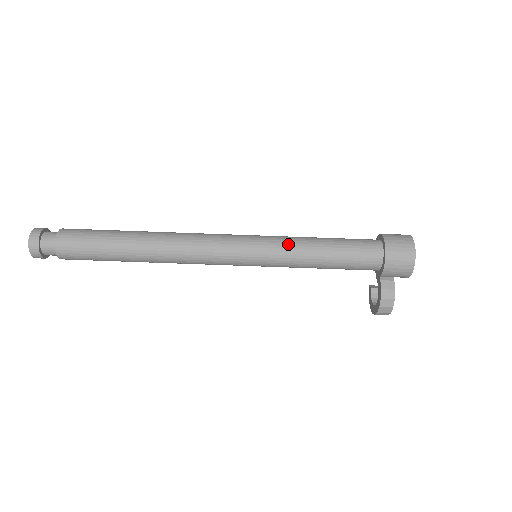
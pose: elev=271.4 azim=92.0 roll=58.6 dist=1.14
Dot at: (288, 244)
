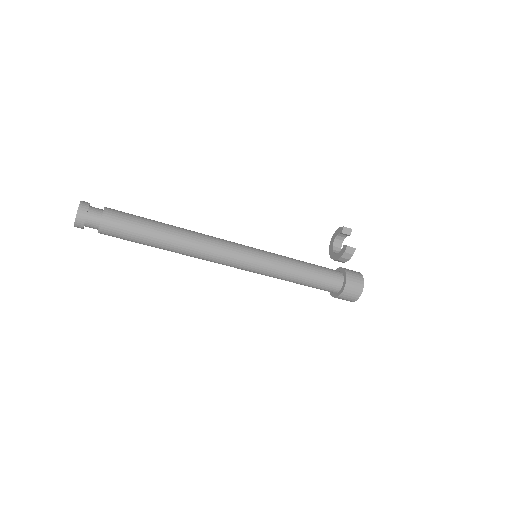
Dot at: (278, 277)
